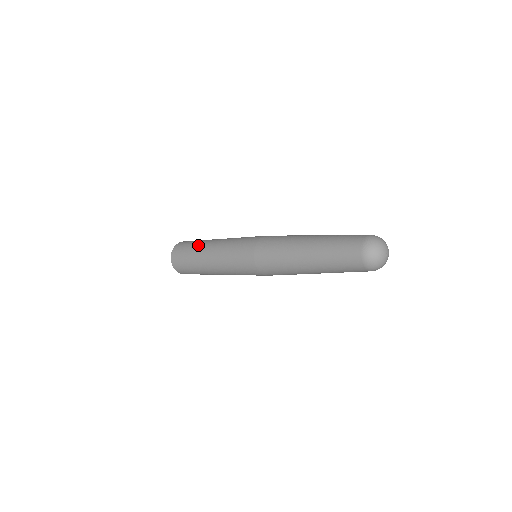
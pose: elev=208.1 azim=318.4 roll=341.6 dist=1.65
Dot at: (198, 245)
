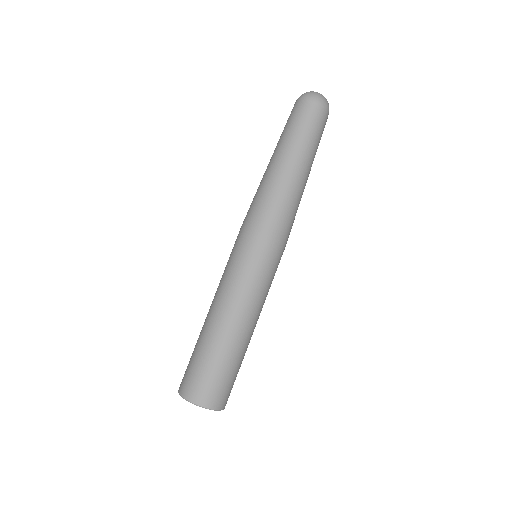
Dot at: occluded
